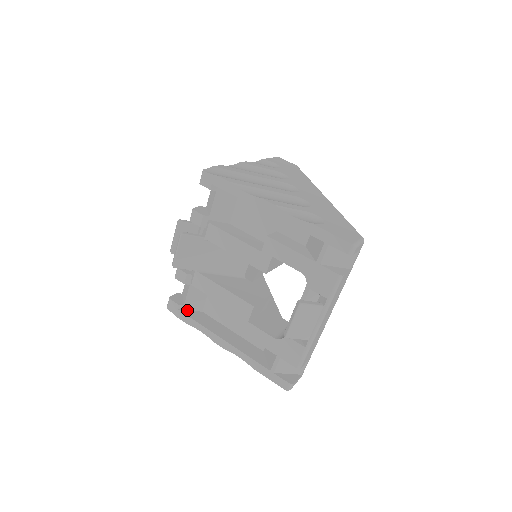
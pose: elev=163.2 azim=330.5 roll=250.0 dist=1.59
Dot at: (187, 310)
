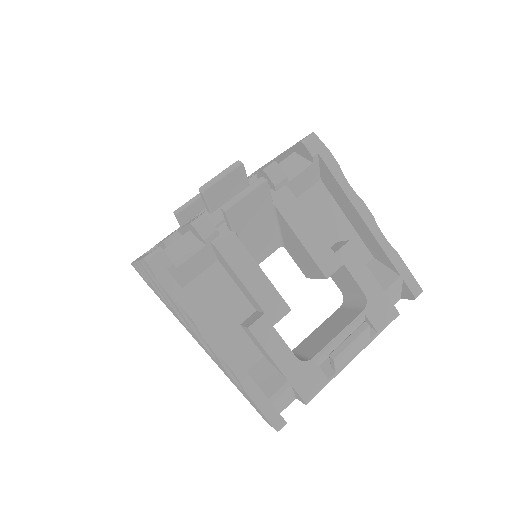
Dot at: occluded
